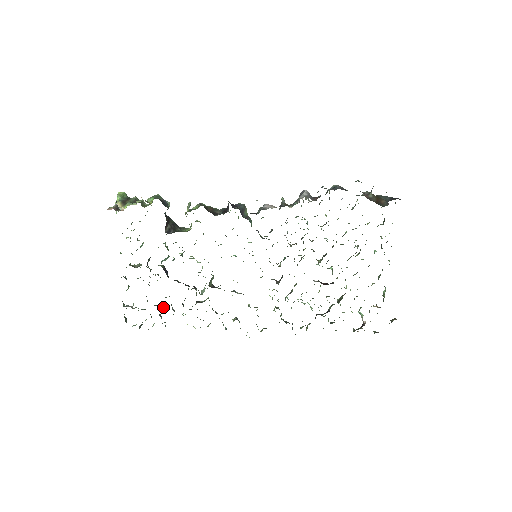
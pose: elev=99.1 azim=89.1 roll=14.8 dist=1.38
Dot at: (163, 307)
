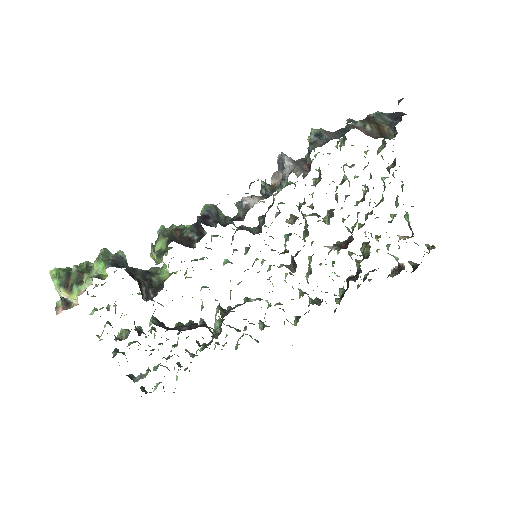
Dot at: occluded
